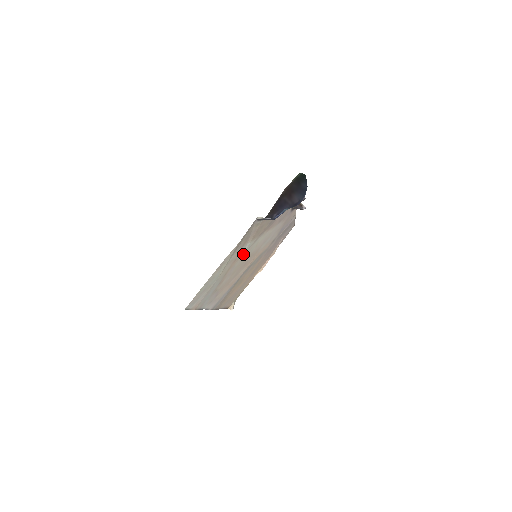
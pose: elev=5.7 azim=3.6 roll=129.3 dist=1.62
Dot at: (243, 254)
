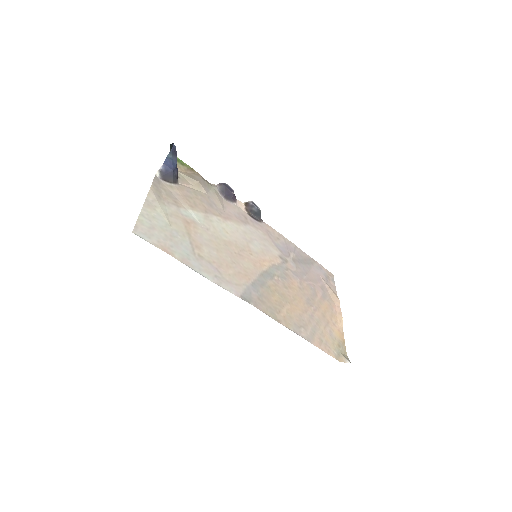
Dot at: (202, 226)
